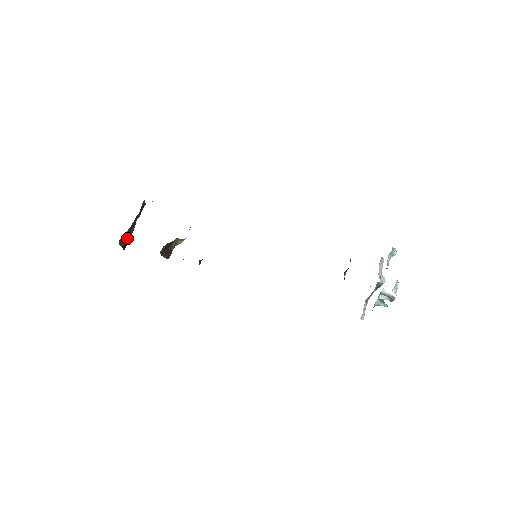
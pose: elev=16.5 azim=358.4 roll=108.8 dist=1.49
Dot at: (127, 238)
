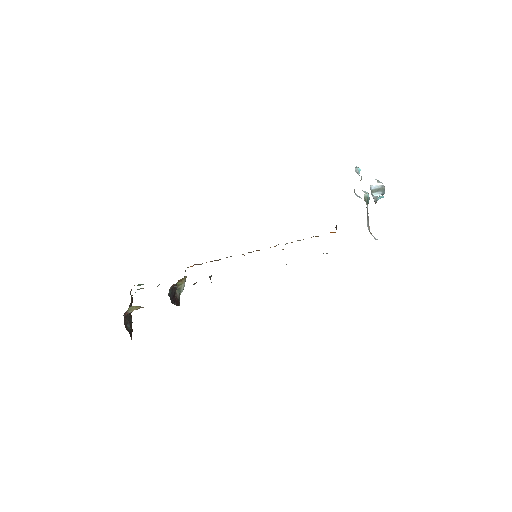
Dot at: (129, 325)
